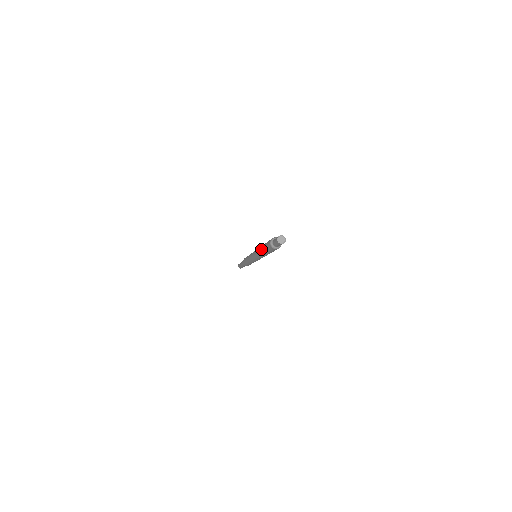
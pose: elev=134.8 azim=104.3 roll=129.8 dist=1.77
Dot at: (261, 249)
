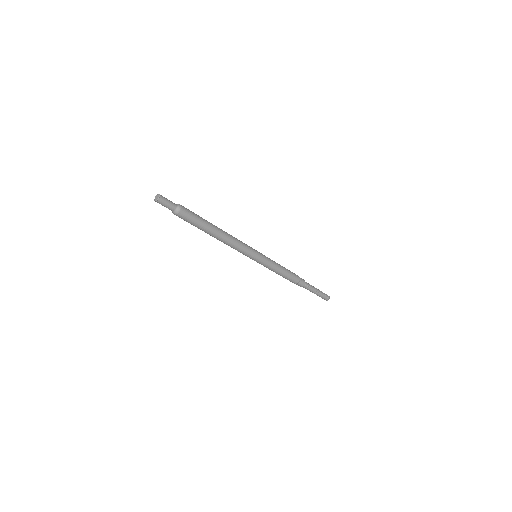
Dot at: occluded
